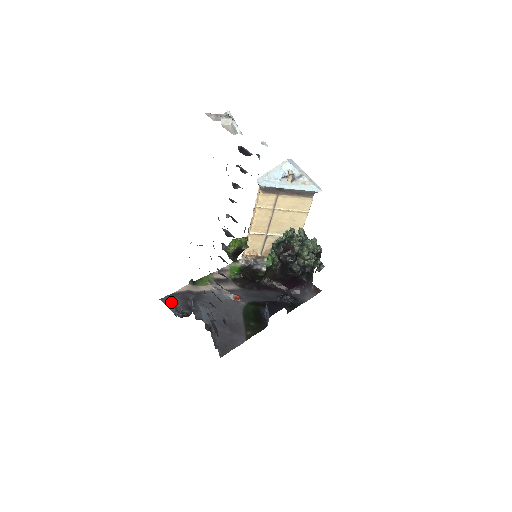
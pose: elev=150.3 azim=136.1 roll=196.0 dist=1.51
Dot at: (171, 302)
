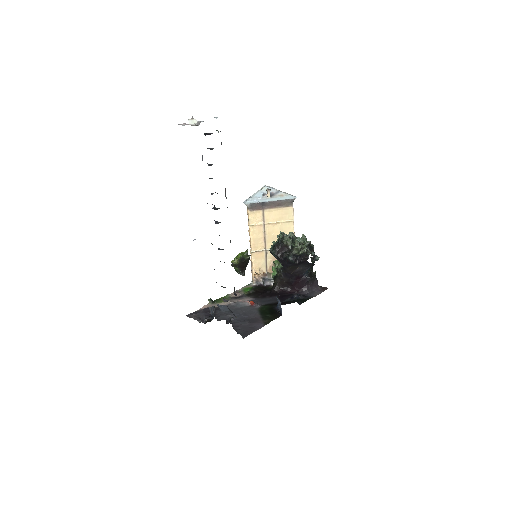
Dot at: (195, 315)
